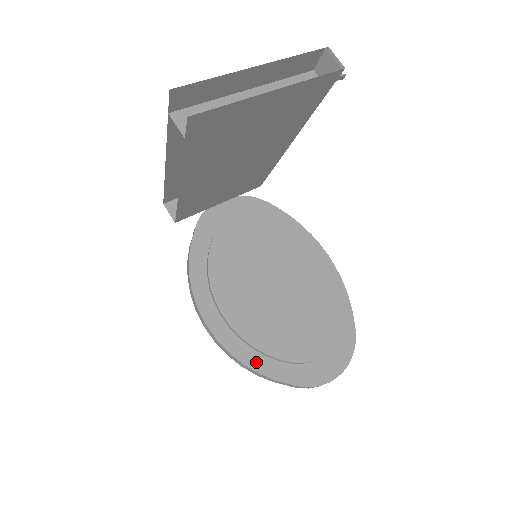
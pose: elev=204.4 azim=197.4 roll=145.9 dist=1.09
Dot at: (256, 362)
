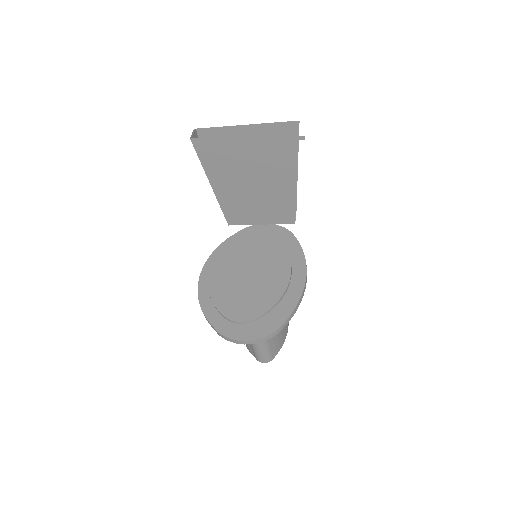
Dot at: (206, 305)
